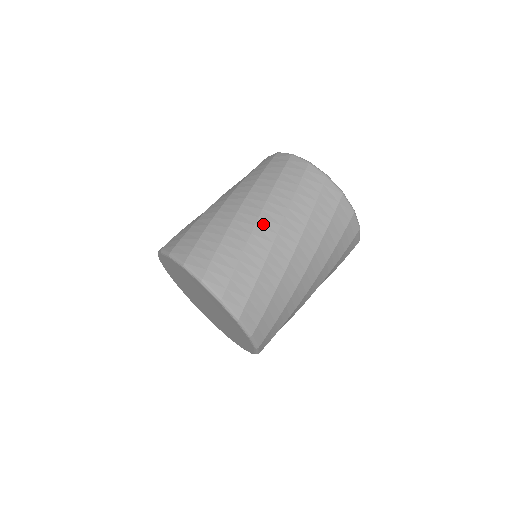
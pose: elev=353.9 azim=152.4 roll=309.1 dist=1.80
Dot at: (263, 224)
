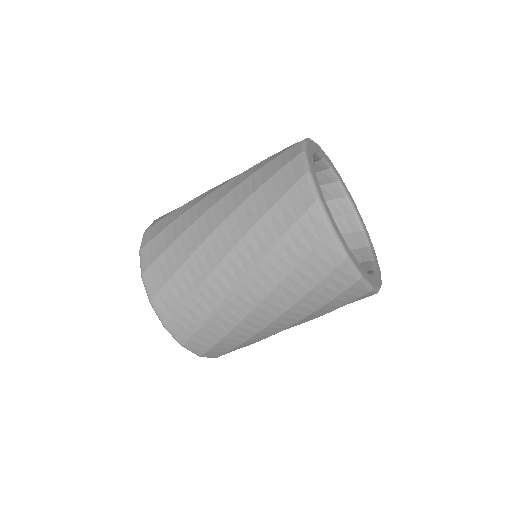
Dot at: (217, 237)
